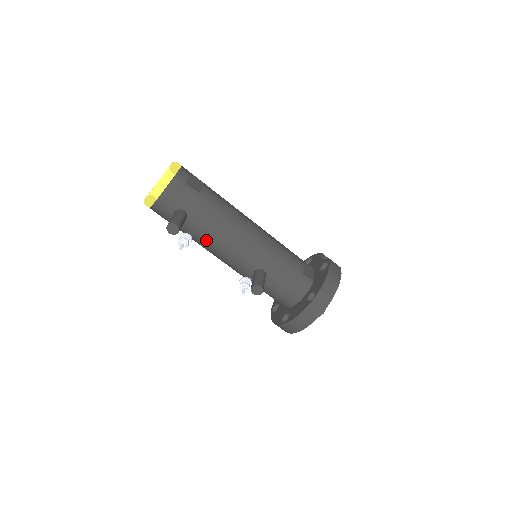
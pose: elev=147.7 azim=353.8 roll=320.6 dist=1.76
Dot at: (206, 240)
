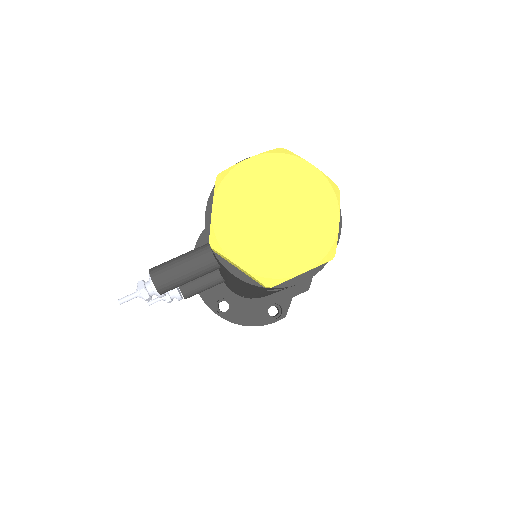
Dot at: occluded
